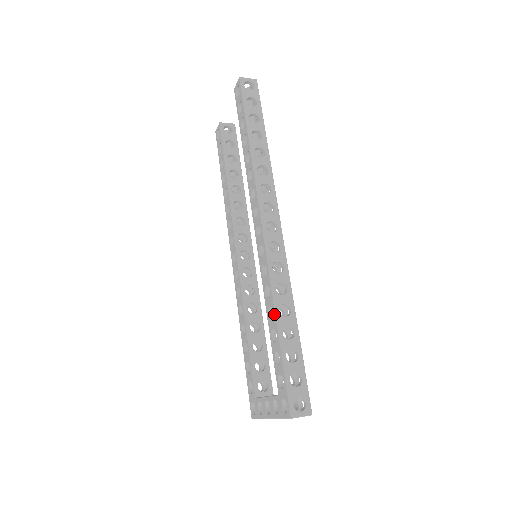
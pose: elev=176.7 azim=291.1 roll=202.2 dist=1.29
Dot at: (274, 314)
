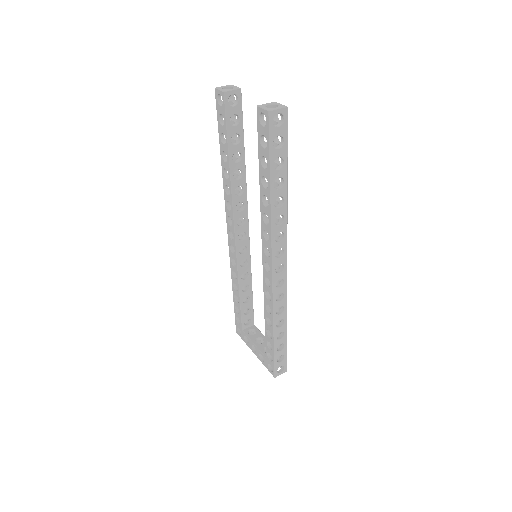
Dot at: (272, 328)
